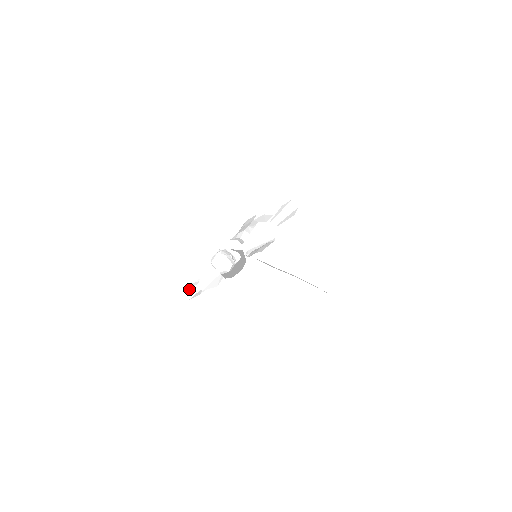
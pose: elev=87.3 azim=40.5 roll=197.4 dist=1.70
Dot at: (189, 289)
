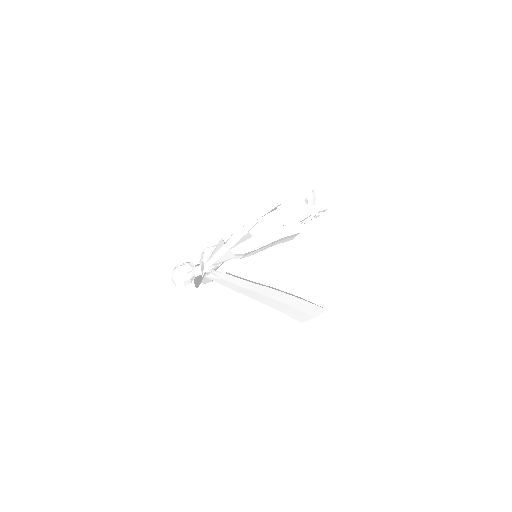
Dot at: occluded
